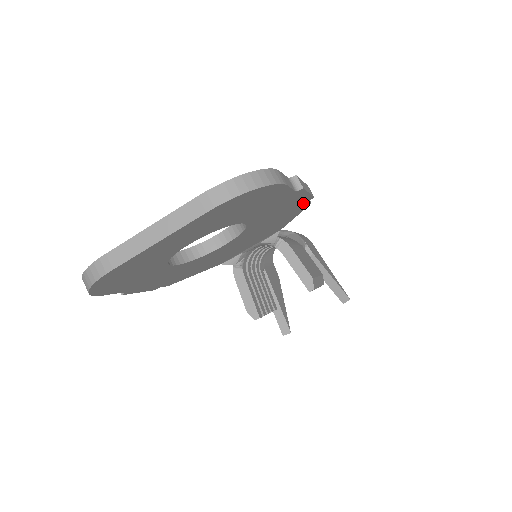
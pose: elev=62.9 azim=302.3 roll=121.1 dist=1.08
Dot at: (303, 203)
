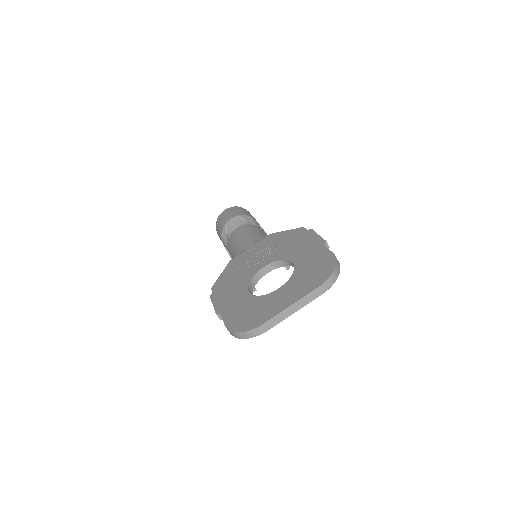
Dot at: occluded
